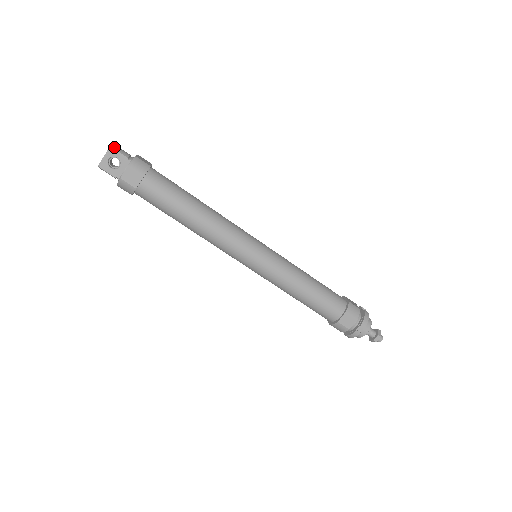
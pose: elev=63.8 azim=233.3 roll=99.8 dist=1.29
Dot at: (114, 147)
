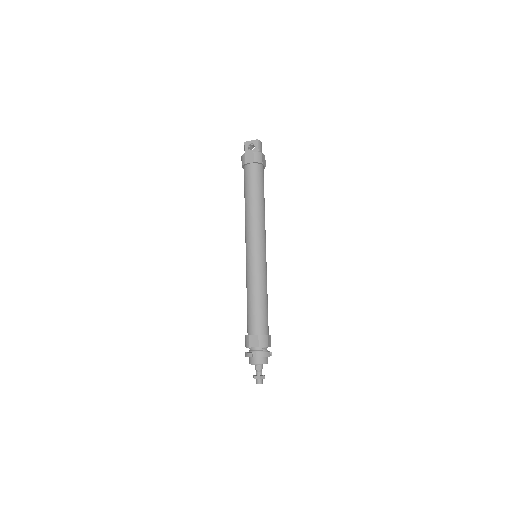
Dot at: (259, 141)
